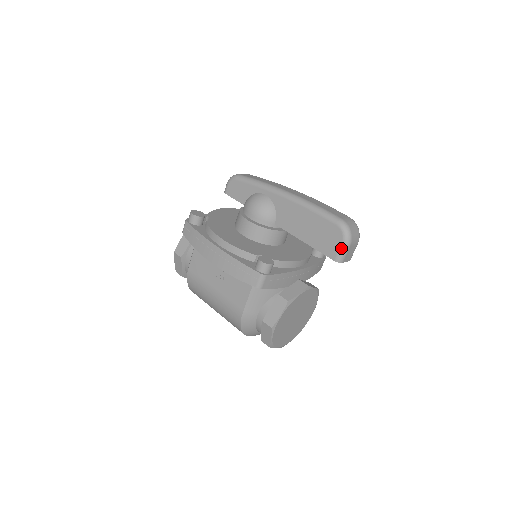
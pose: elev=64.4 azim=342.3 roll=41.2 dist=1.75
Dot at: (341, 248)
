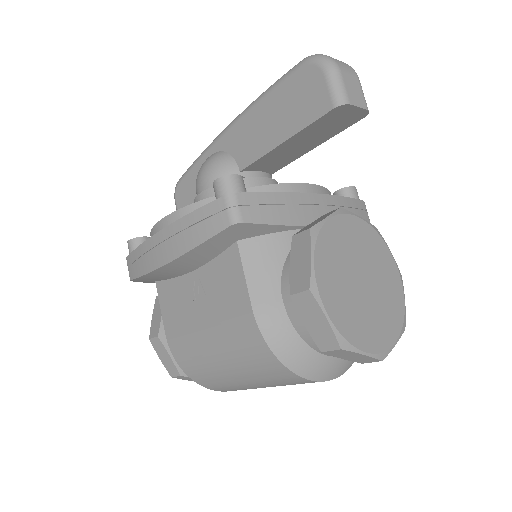
Dot at: (328, 82)
